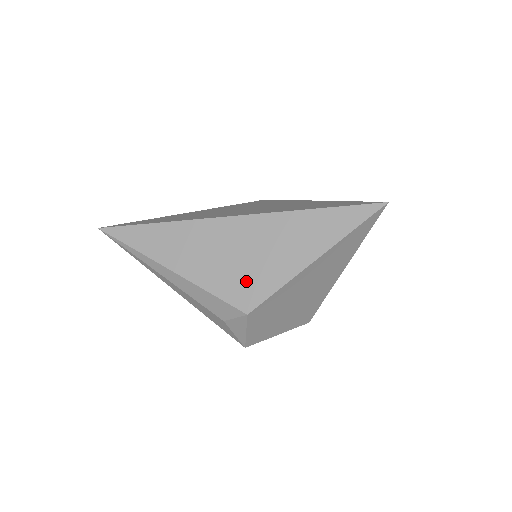
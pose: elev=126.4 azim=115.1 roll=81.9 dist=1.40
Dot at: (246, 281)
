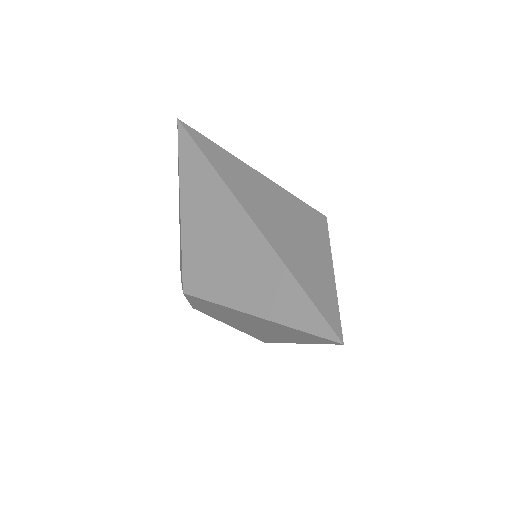
Dot at: (204, 269)
